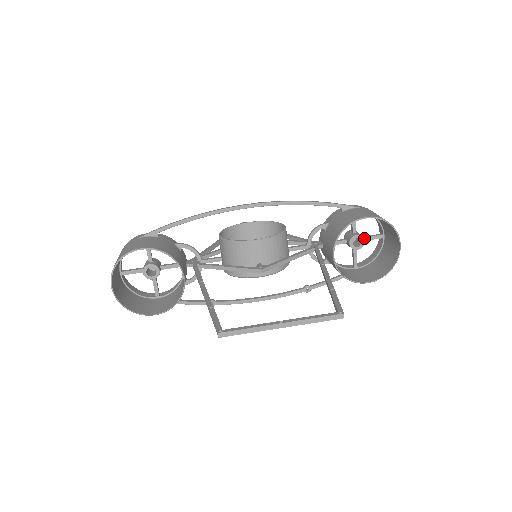
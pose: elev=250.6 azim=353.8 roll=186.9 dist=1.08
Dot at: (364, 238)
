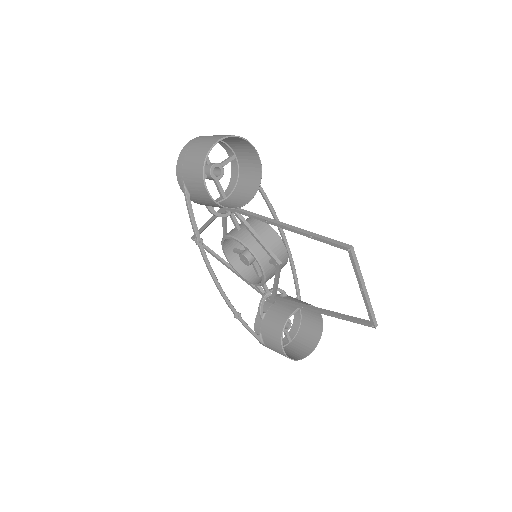
Dot at: occluded
